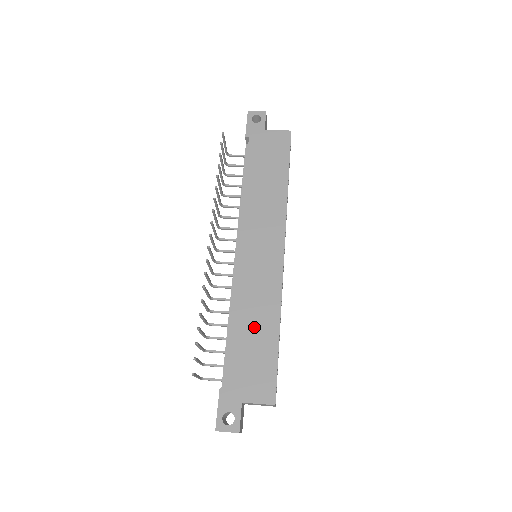
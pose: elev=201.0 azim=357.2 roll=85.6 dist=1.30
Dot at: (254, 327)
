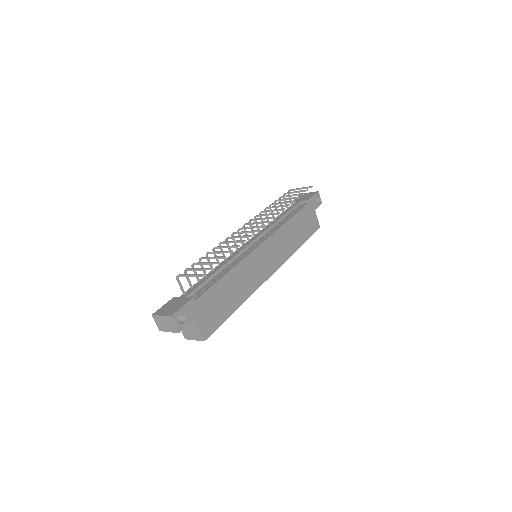
Dot at: (233, 290)
